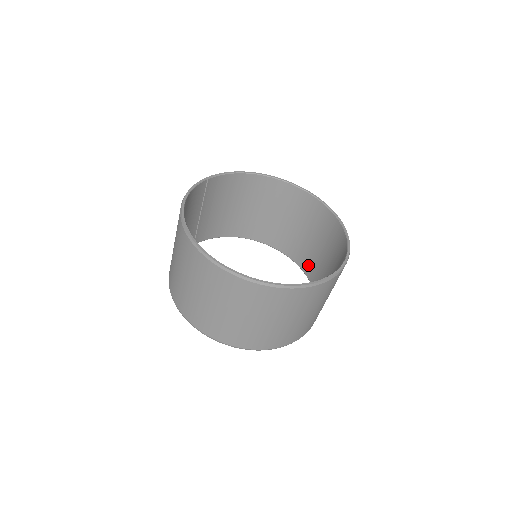
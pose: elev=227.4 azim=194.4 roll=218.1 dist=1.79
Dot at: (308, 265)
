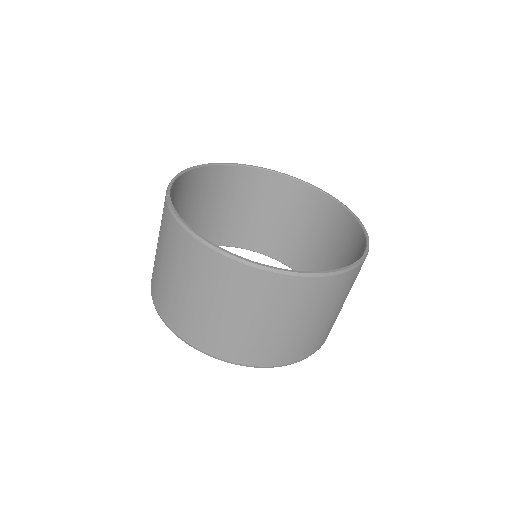
Dot at: (263, 242)
